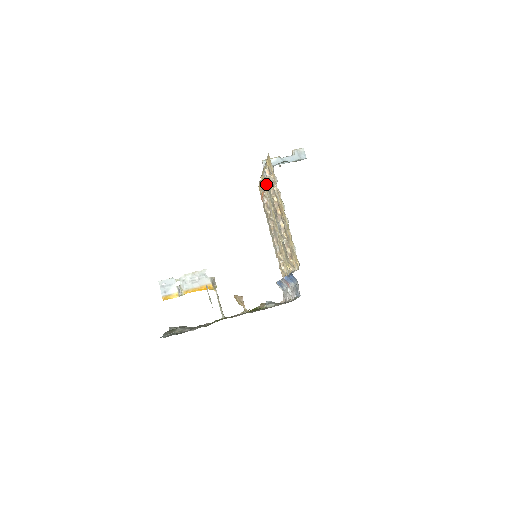
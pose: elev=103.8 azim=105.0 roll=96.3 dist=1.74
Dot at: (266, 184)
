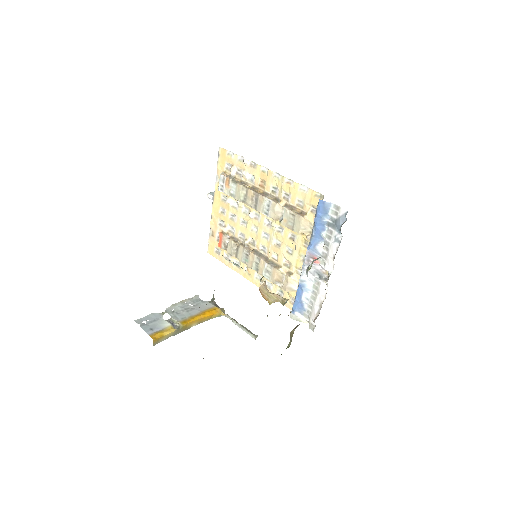
Dot at: (227, 192)
